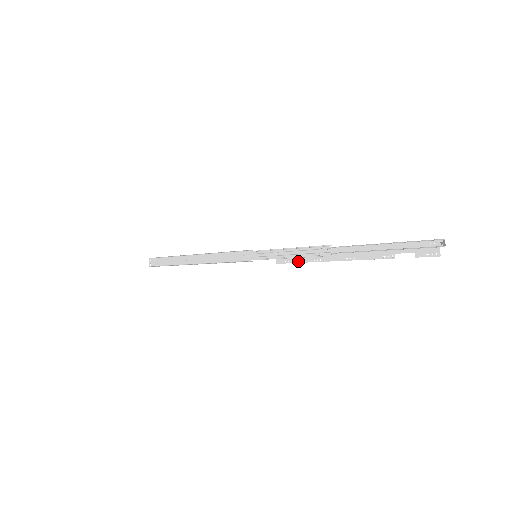
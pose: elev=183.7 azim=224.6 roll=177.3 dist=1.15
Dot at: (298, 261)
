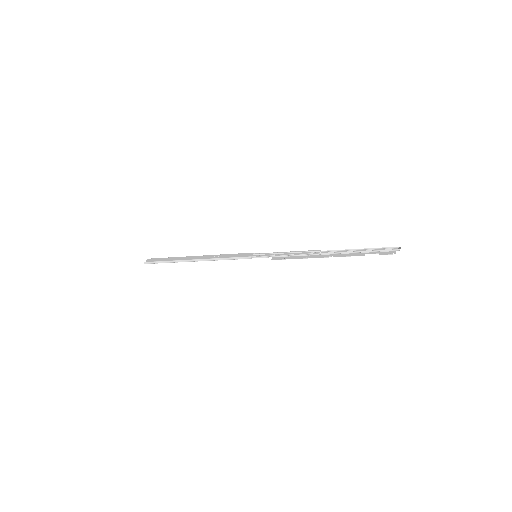
Dot at: (290, 258)
